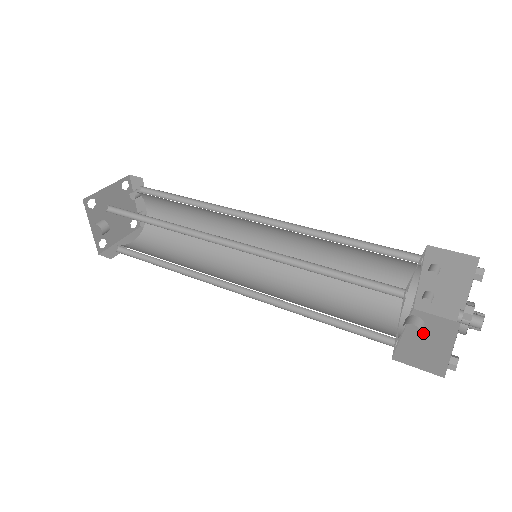
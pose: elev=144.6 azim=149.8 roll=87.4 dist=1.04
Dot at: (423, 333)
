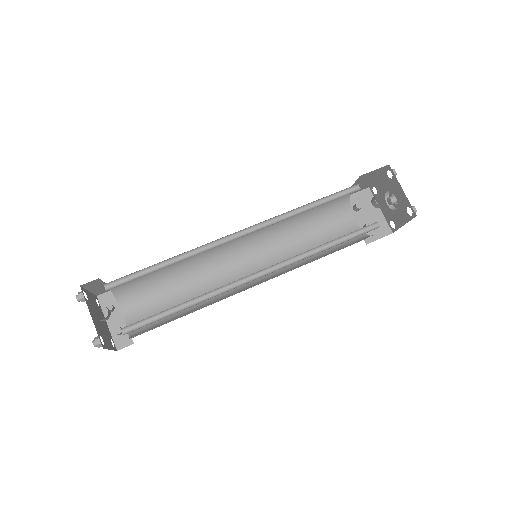
Dot at: occluded
